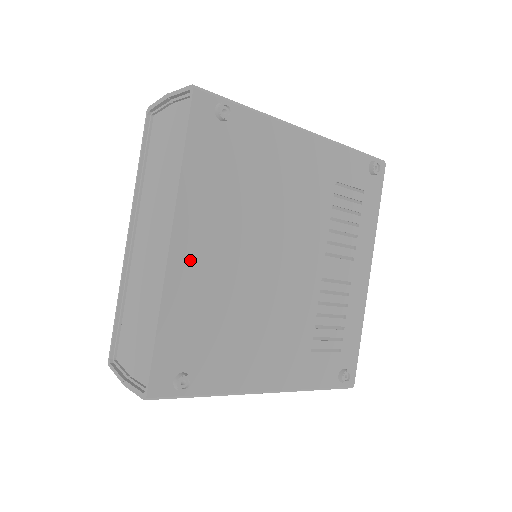
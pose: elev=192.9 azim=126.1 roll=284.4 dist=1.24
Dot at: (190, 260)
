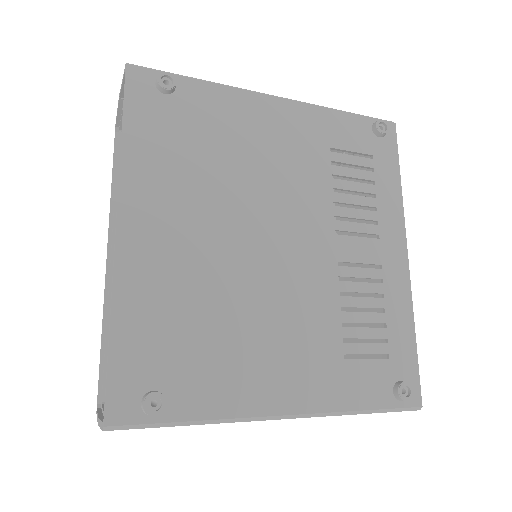
Dot at: (146, 248)
